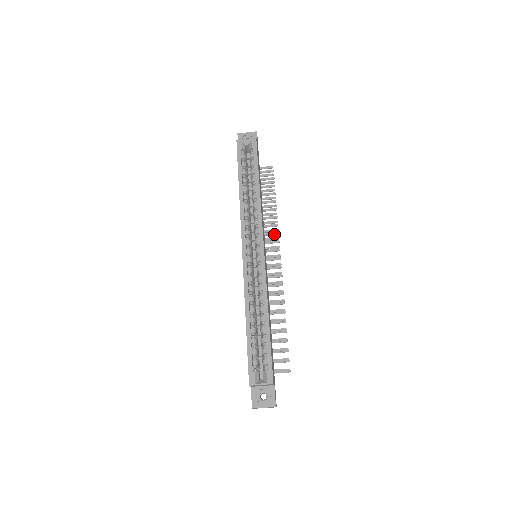
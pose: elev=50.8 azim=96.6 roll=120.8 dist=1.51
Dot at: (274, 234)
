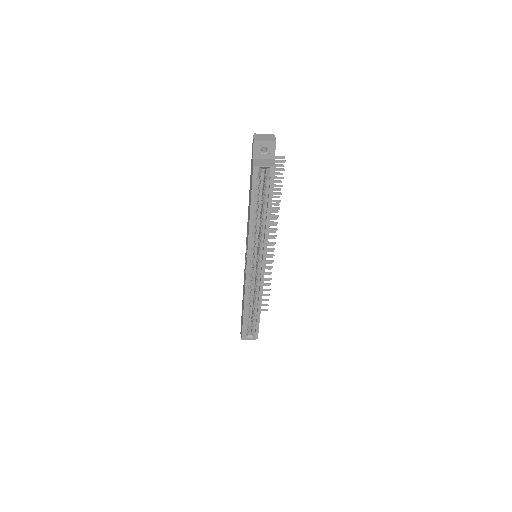
Dot at: (273, 219)
